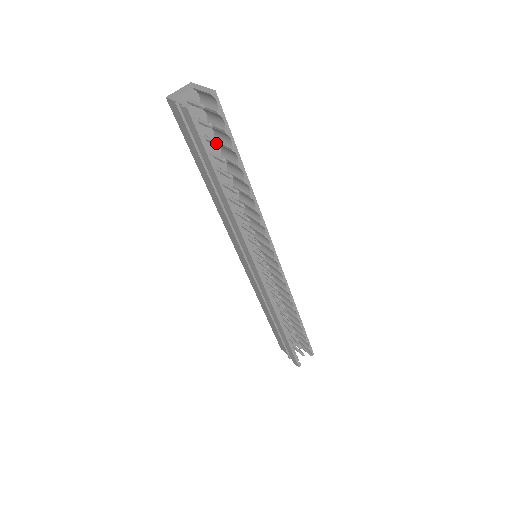
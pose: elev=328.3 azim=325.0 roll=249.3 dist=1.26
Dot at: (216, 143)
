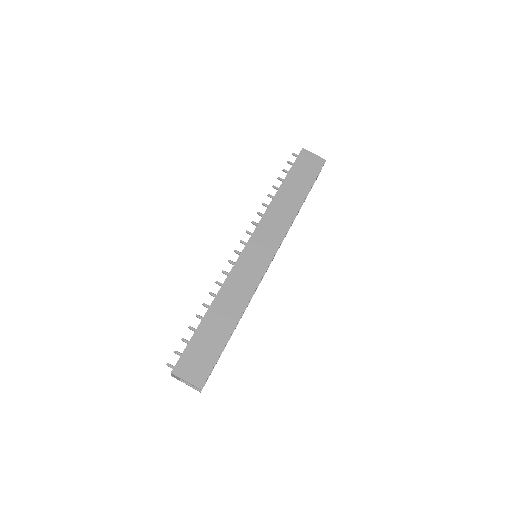
Dot at: occluded
